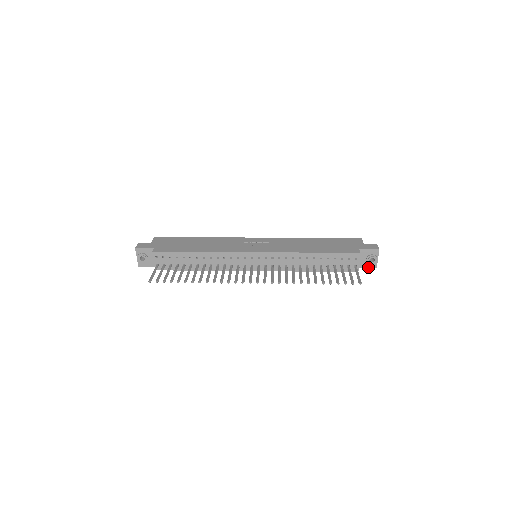
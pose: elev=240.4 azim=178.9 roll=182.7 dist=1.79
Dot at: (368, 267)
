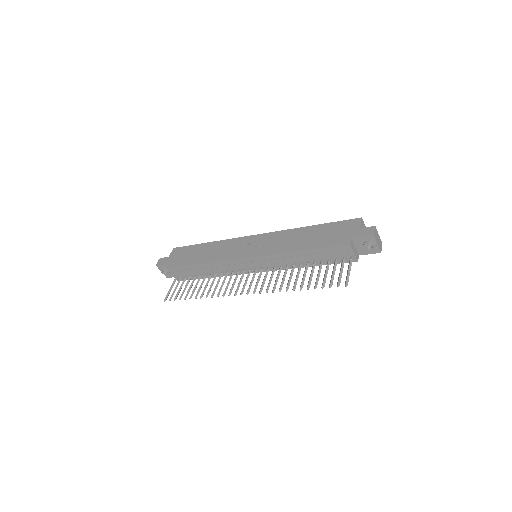
Dot at: (370, 253)
